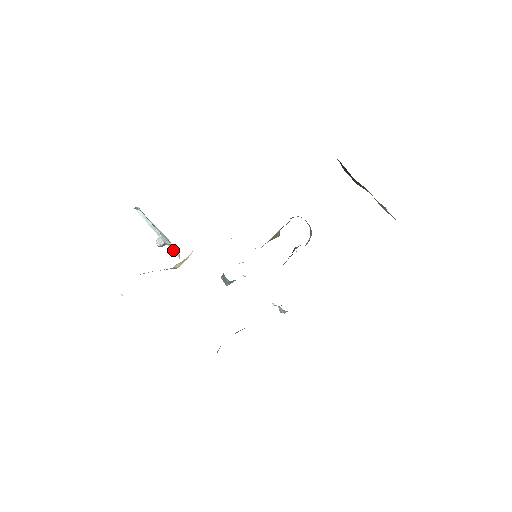
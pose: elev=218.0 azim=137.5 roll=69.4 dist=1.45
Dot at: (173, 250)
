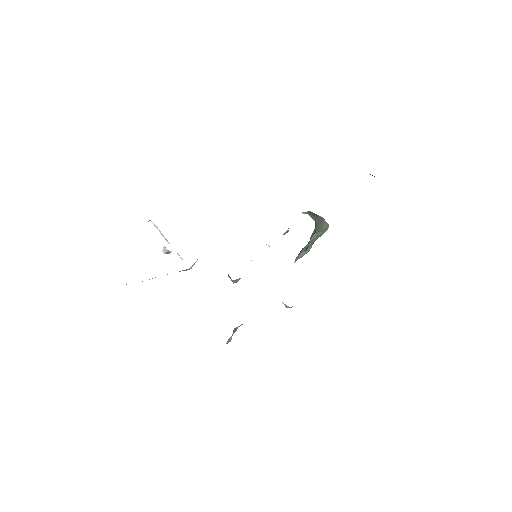
Dot at: occluded
